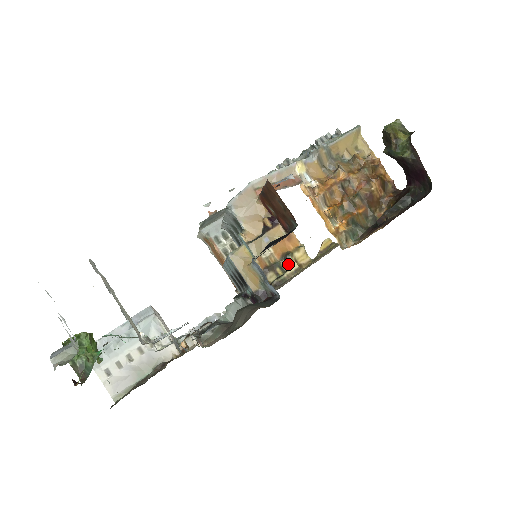
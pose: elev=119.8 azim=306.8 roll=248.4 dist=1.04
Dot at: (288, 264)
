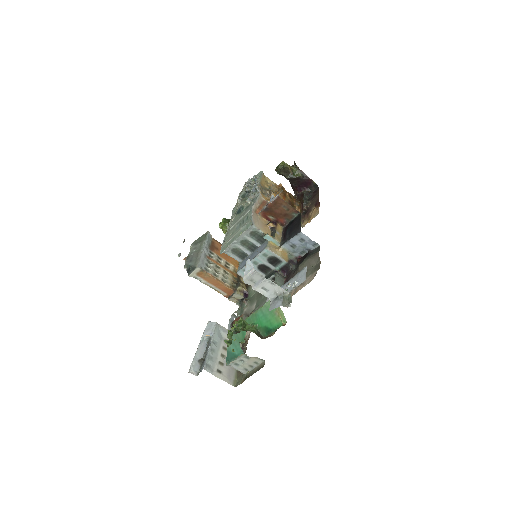
Dot at: occluded
